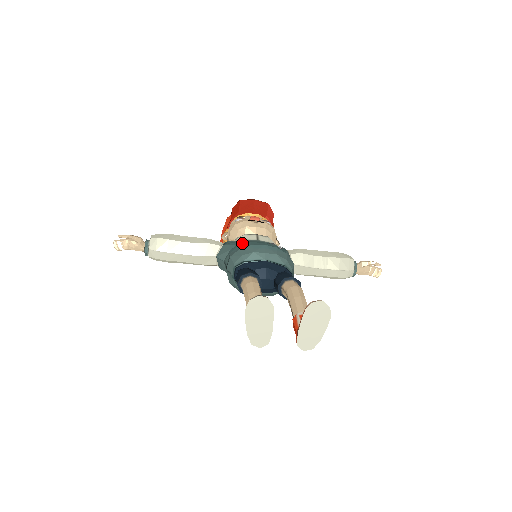
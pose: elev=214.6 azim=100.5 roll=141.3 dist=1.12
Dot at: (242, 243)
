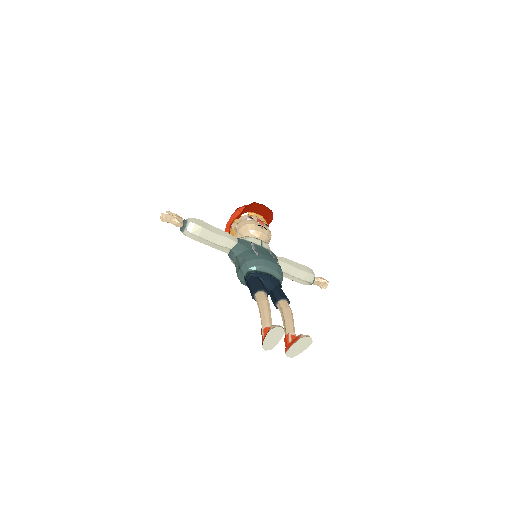
Dot at: (255, 251)
